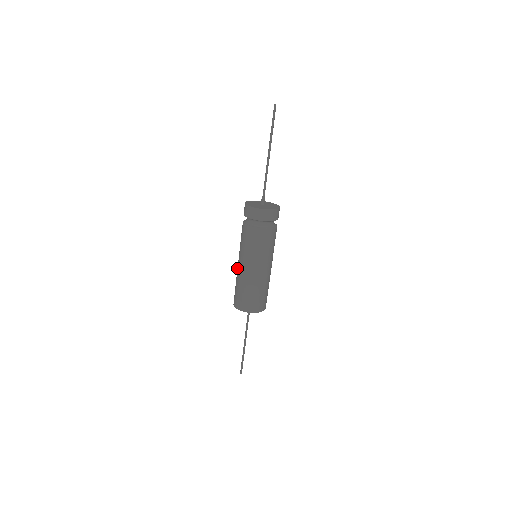
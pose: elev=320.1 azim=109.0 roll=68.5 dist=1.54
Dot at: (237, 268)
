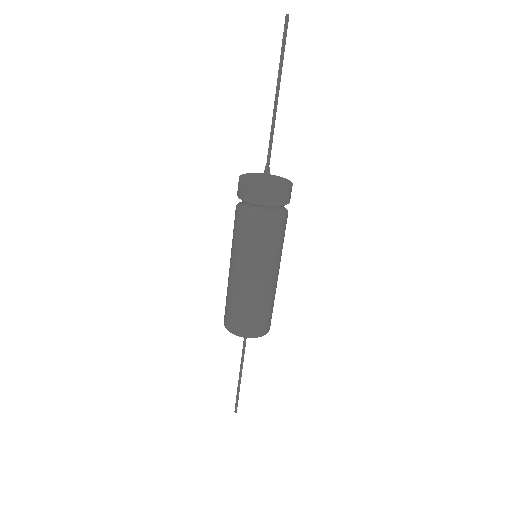
Dot at: (237, 283)
